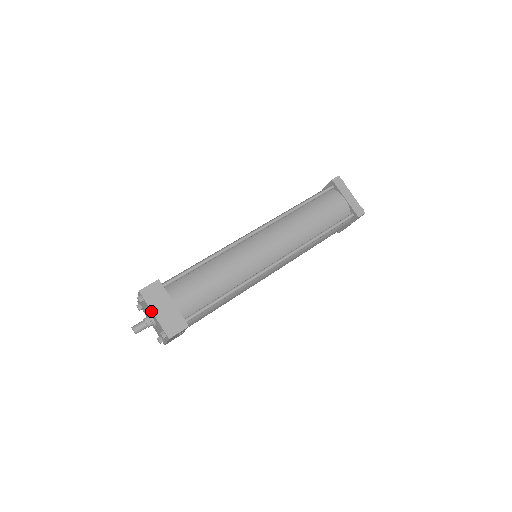
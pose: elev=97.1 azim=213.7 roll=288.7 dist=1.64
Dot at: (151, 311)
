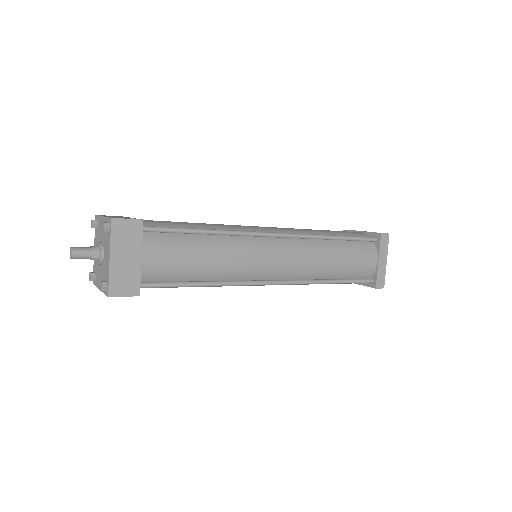
Dot at: (109, 251)
